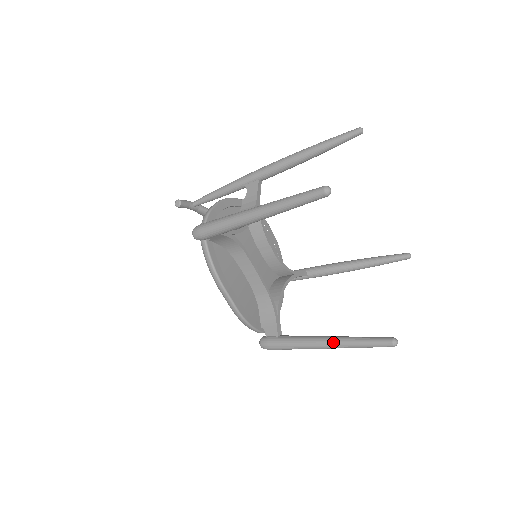
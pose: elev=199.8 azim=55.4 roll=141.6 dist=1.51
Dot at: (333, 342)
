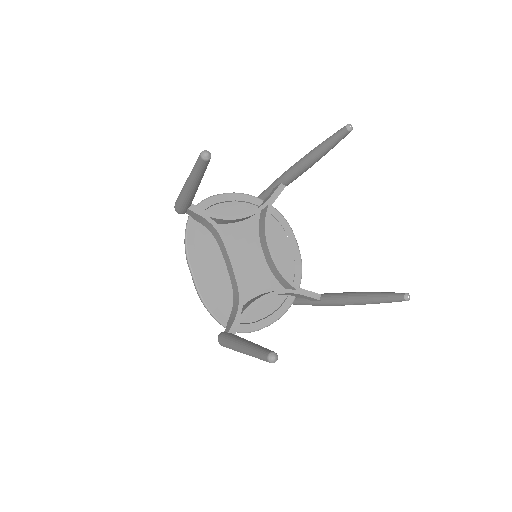
Dot at: (243, 345)
